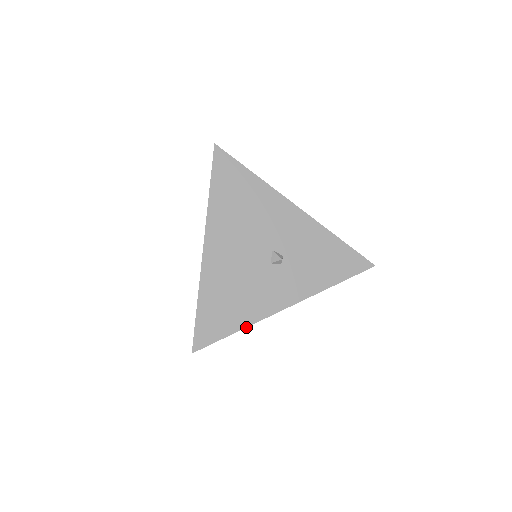
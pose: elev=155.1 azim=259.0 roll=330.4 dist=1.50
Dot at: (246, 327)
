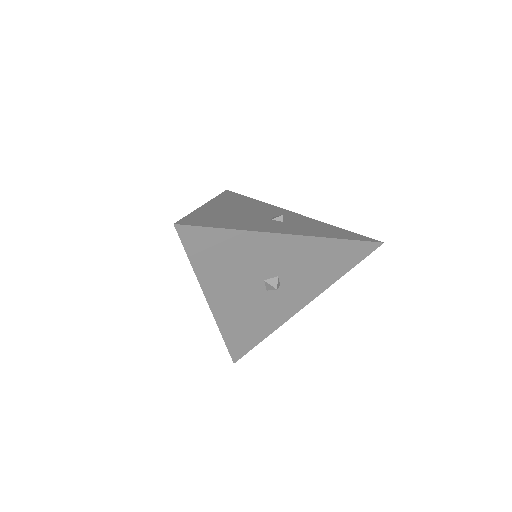
Dot at: (242, 230)
